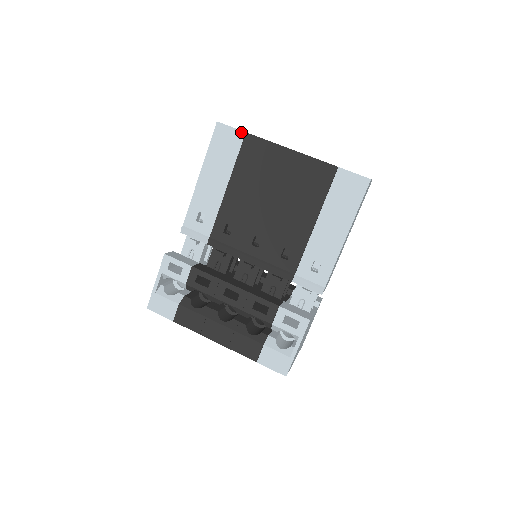
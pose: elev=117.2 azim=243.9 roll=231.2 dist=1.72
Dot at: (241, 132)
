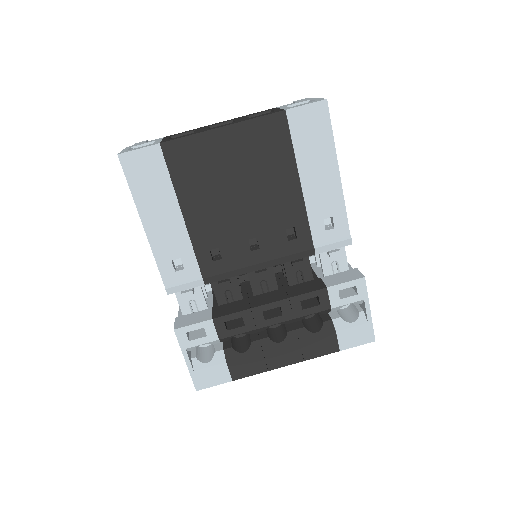
Dot at: (154, 147)
